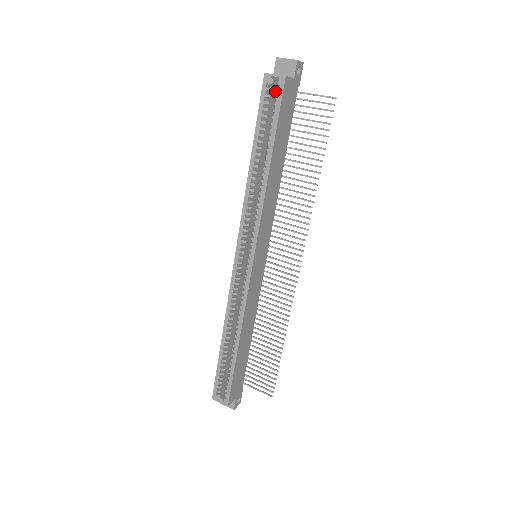
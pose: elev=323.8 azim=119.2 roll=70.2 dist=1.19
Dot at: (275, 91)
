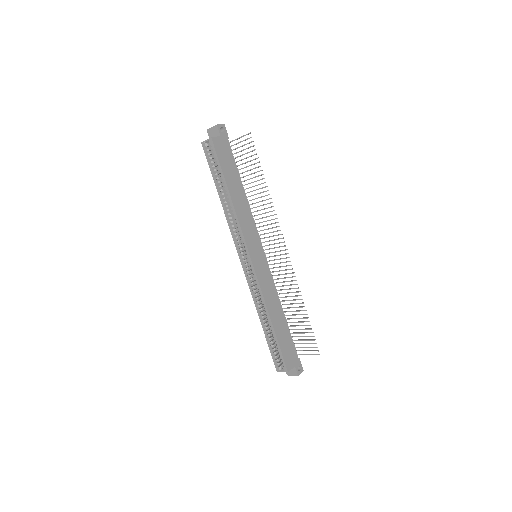
Dot at: (211, 149)
